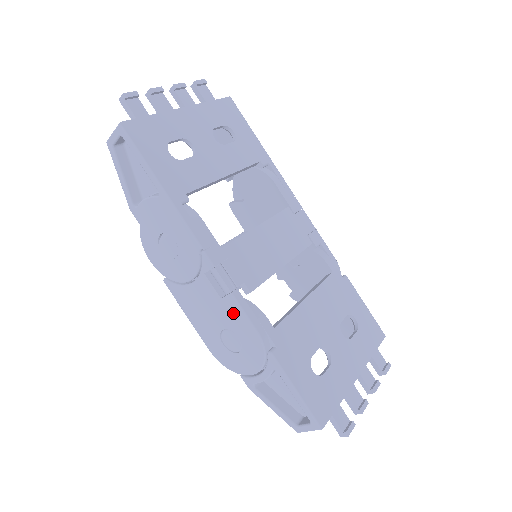
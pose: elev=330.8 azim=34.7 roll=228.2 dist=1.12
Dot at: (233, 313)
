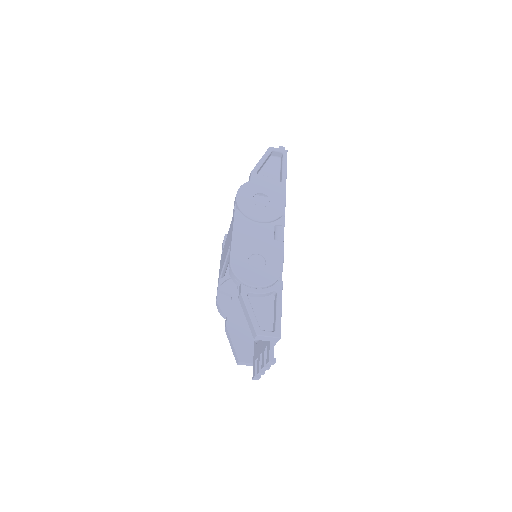
Dot at: (275, 250)
